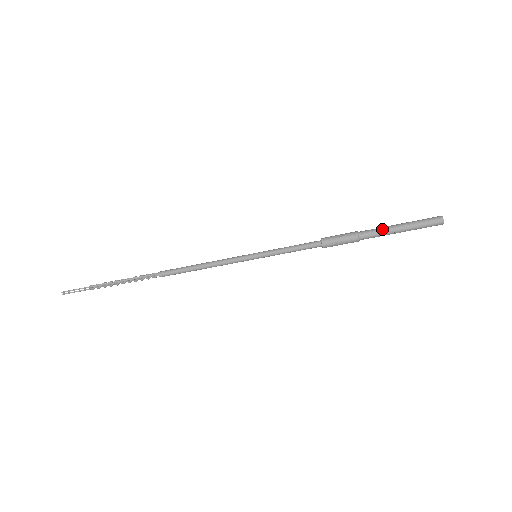
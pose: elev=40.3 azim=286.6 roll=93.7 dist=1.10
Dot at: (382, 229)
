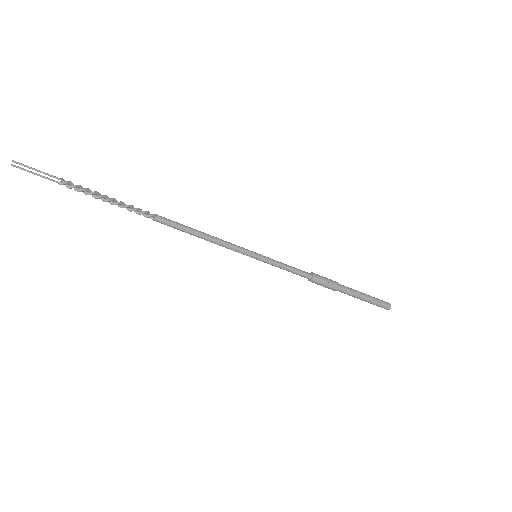
Dot at: occluded
